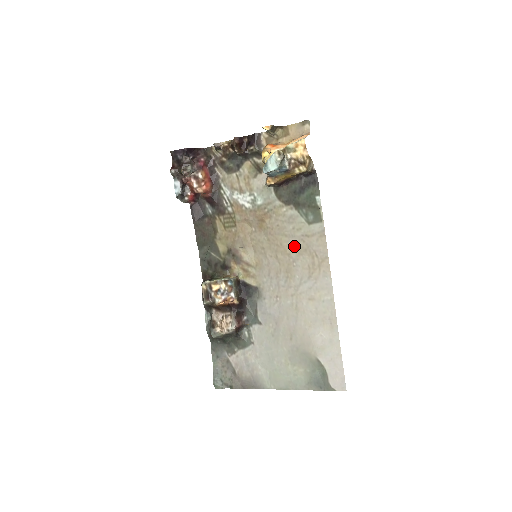
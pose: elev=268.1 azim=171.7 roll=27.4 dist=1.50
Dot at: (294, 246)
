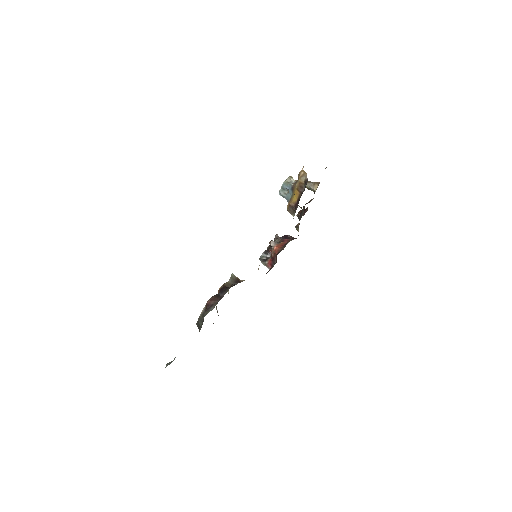
Dot at: occluded
